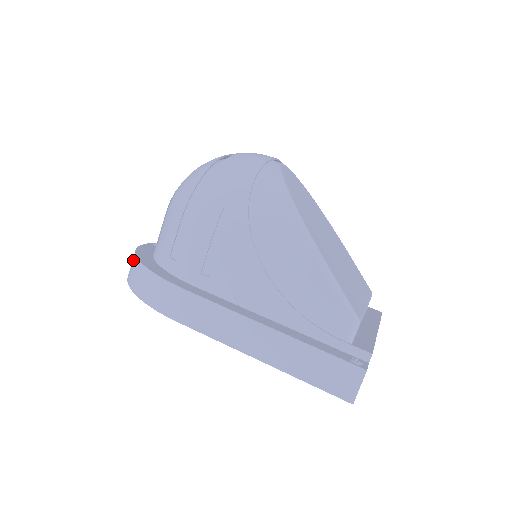
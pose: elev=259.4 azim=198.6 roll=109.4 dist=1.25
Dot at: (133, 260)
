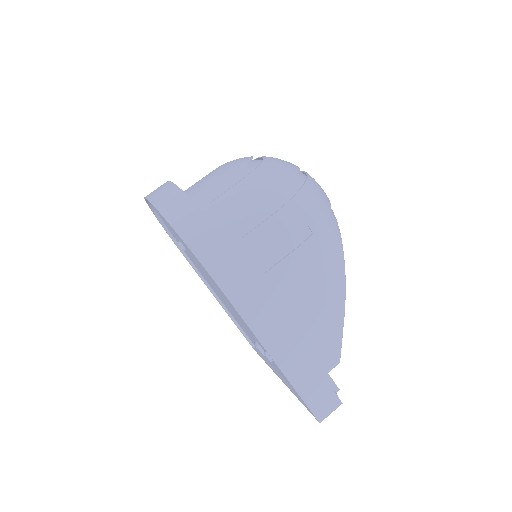
Dot at: (186, 204)
